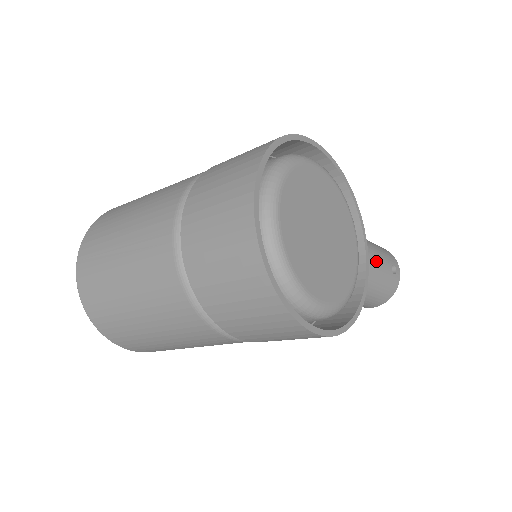
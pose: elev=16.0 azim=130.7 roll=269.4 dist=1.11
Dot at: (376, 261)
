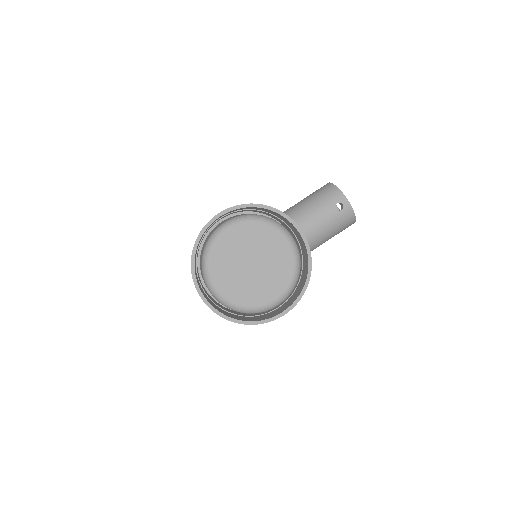
Dot at: (315, 223)
